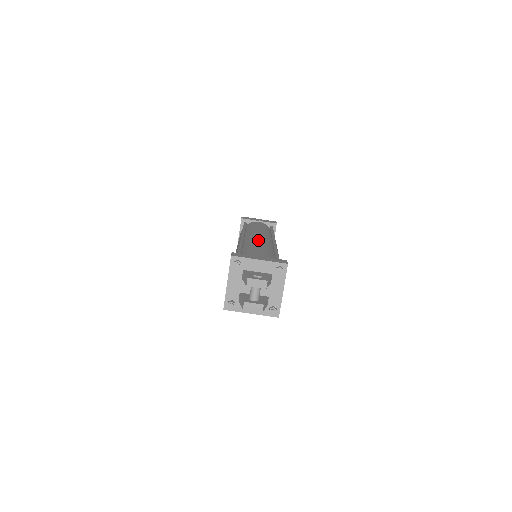
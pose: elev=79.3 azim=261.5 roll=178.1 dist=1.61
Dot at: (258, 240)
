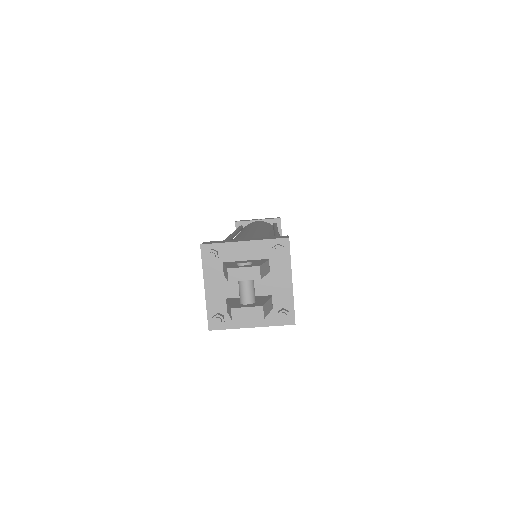
Dot at: (251, 230)
